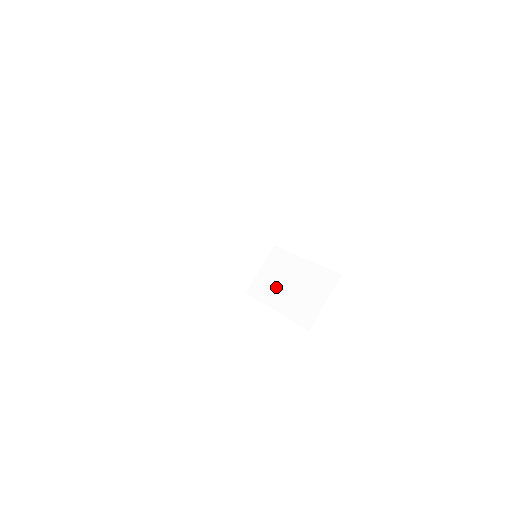
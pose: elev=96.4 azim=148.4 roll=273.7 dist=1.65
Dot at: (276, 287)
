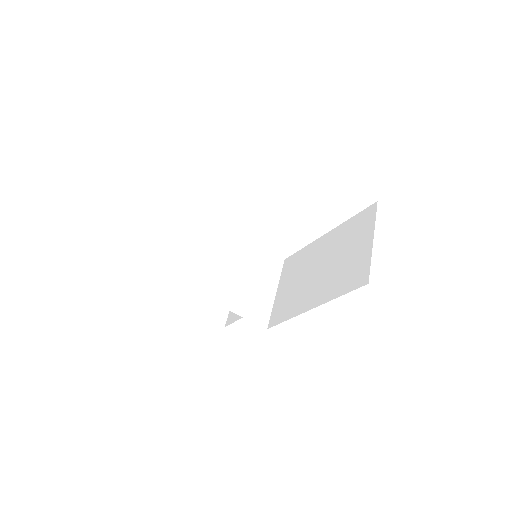
Dot at: (302, 288)
